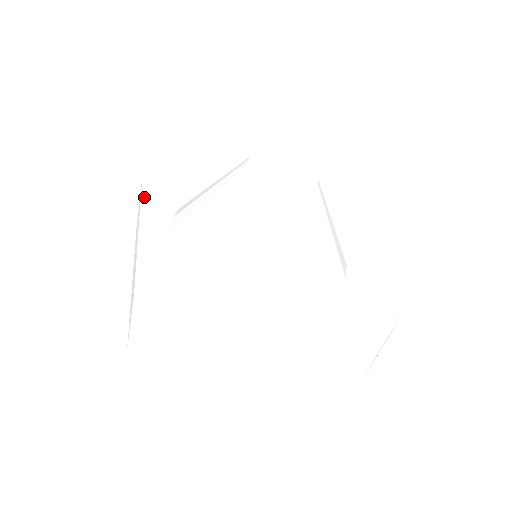
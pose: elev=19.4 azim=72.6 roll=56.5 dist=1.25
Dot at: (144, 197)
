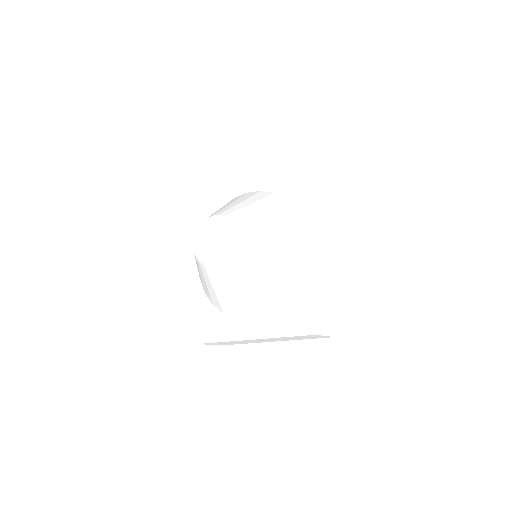
Dot at: (186, 231)
